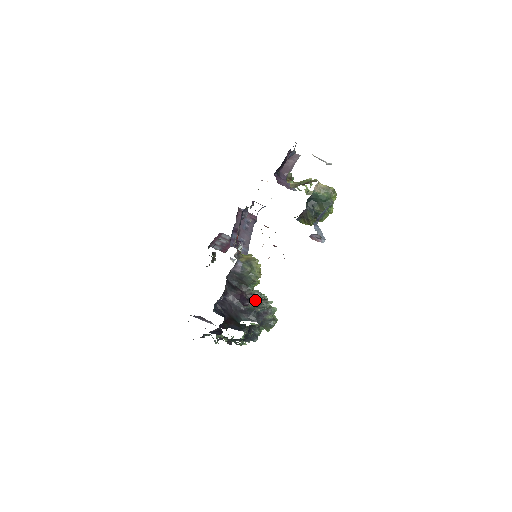
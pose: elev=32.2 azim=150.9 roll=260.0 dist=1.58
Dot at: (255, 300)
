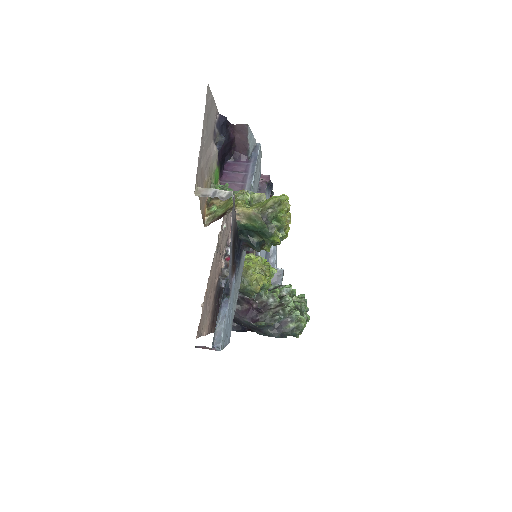
Dot at: (266, 312)
